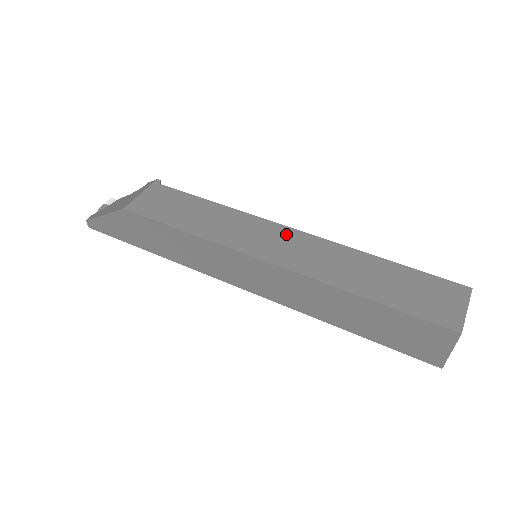
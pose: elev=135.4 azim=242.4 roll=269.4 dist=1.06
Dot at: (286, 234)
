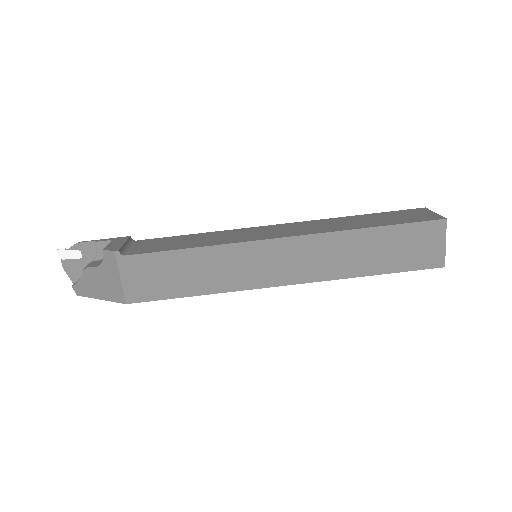
Dot at: (280, 249)
